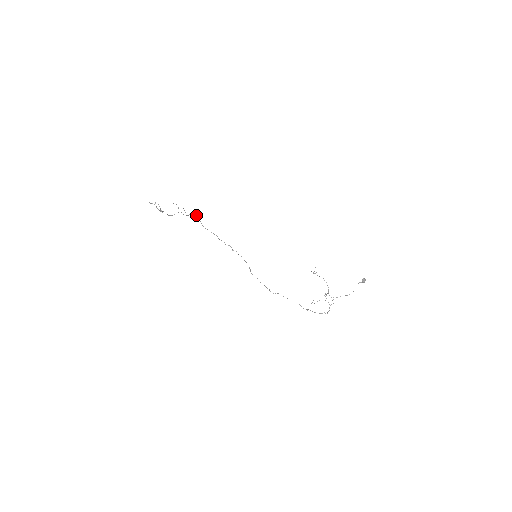
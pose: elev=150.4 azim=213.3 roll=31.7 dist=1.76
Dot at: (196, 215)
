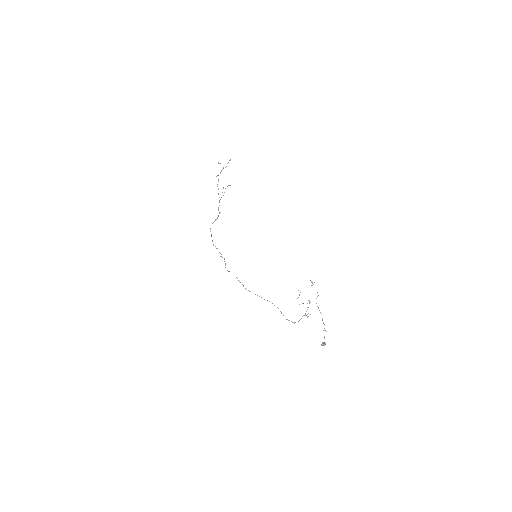
Dot at: (218, 215)
